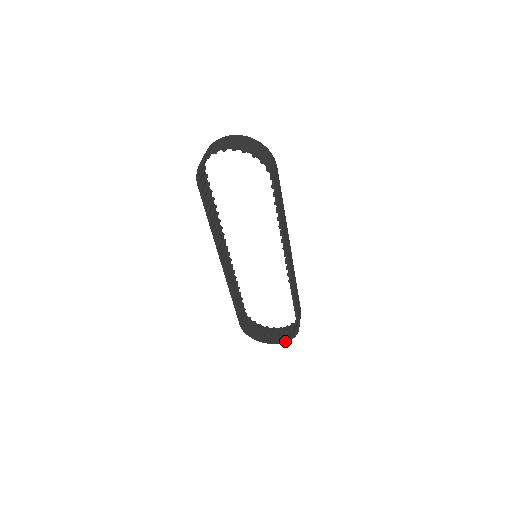
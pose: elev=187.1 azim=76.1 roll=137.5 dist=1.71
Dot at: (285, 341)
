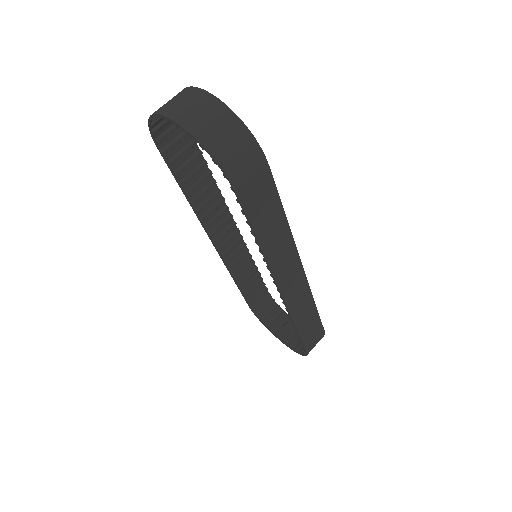
Dot at: (295, 351)
